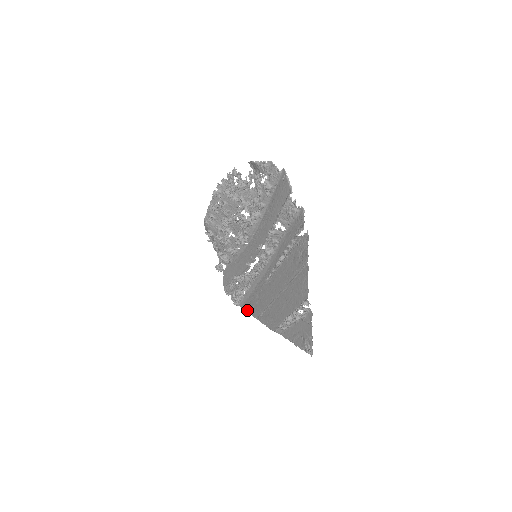
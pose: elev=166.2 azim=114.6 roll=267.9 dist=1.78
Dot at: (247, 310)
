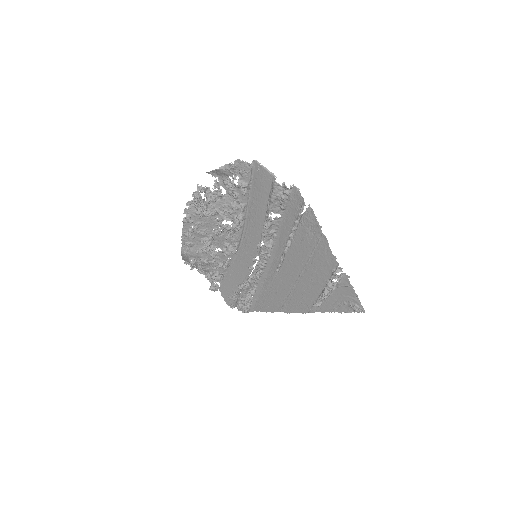
Dot at: (262, 310)
